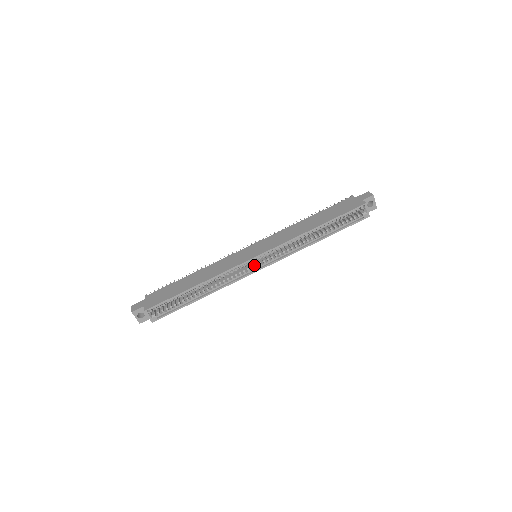
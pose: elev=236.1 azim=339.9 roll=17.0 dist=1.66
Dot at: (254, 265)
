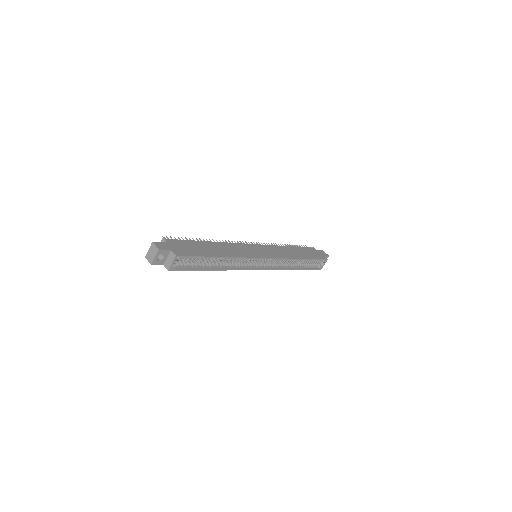
Dot at: (253, 263)
